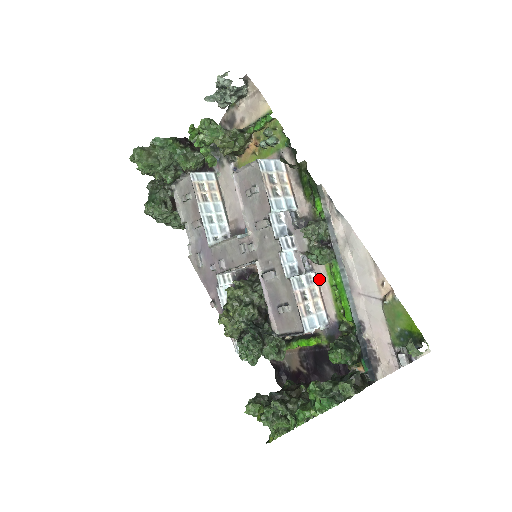
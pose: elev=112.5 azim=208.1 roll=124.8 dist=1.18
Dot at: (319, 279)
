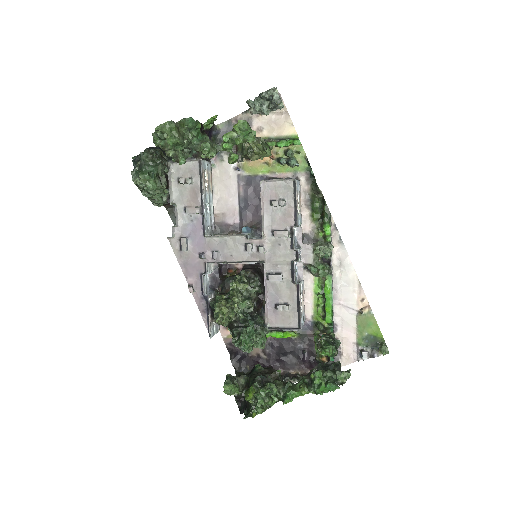
Dot at: (305, 286)
